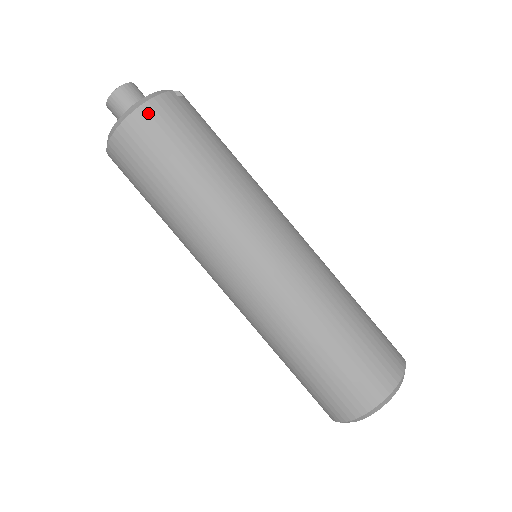
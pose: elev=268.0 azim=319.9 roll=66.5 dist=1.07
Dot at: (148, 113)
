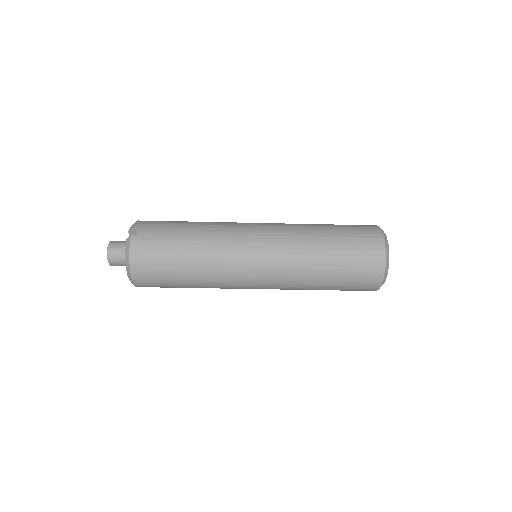
Dot at: (136, 264)
